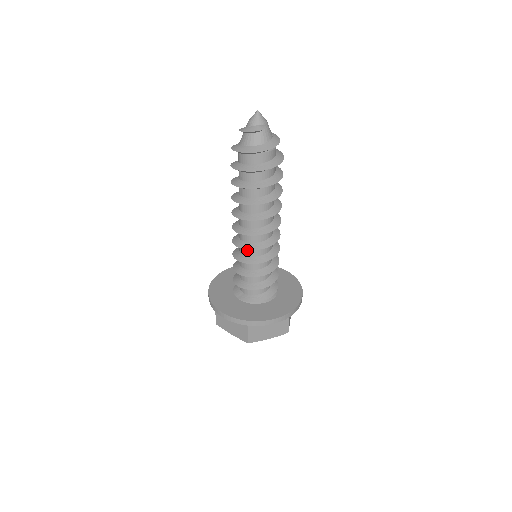
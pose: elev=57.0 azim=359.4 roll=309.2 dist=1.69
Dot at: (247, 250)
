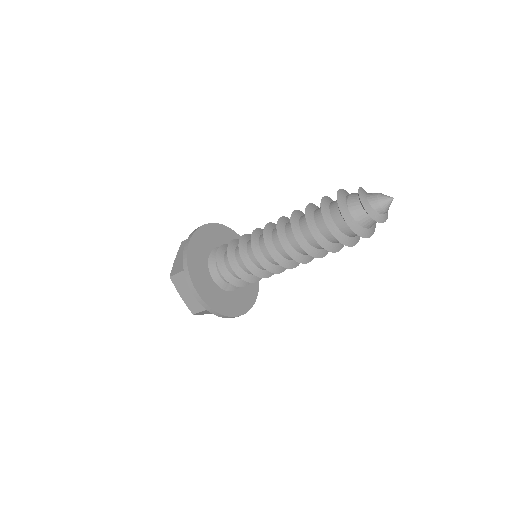
Dot at: occluded
